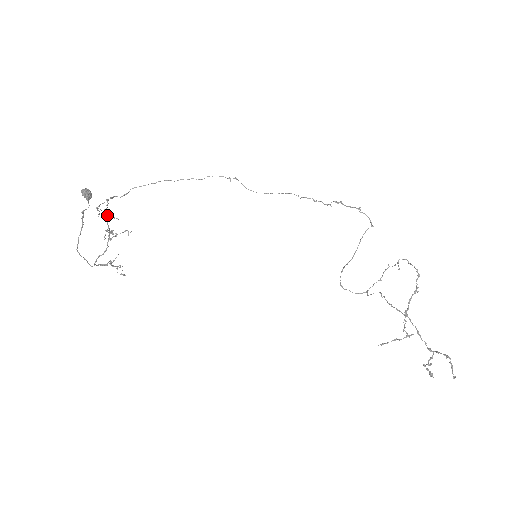
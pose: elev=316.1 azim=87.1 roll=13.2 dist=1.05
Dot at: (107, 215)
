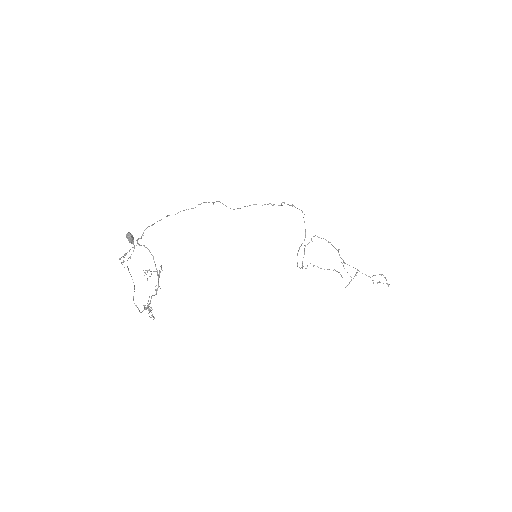
Dot at: occluded
